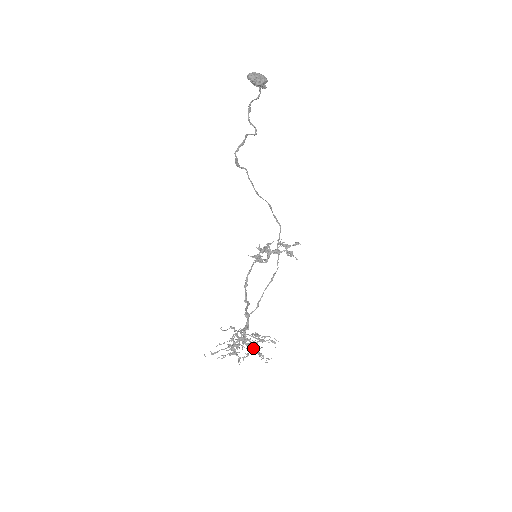
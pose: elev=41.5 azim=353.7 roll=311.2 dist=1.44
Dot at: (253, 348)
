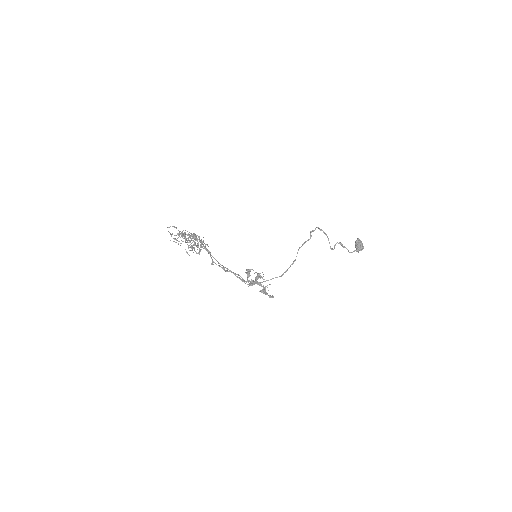
Dot at: (195, 234)
